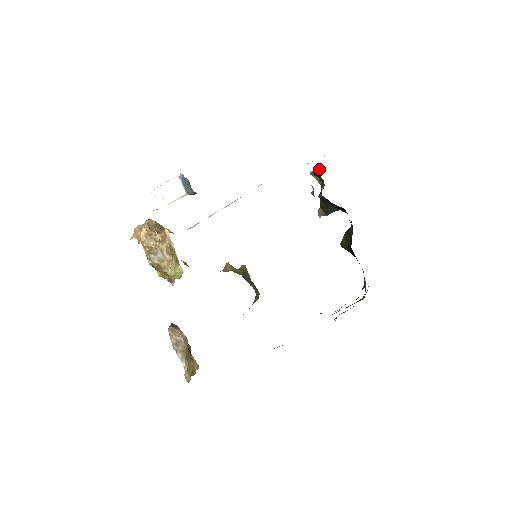
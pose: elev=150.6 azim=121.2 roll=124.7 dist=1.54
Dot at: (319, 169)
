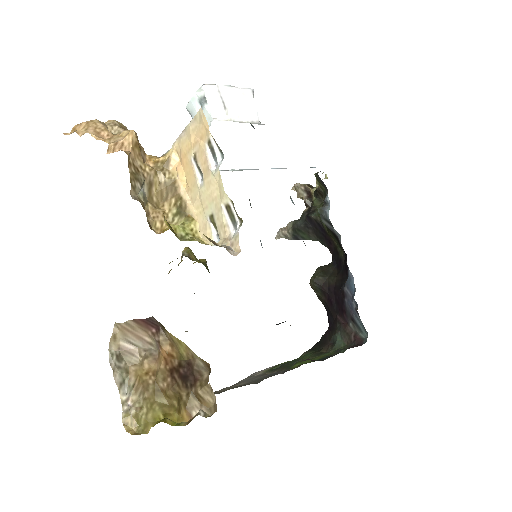
Dot at: (311, 185)
